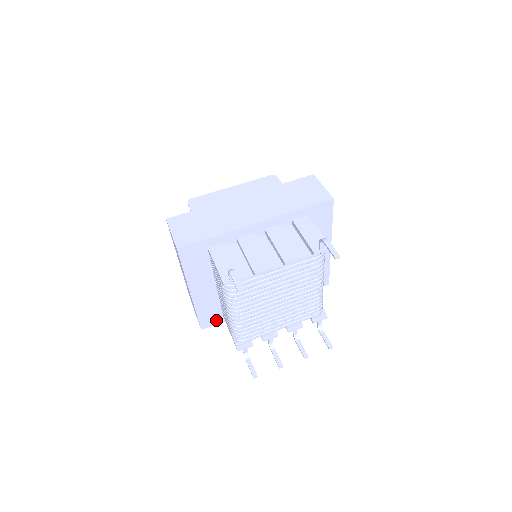
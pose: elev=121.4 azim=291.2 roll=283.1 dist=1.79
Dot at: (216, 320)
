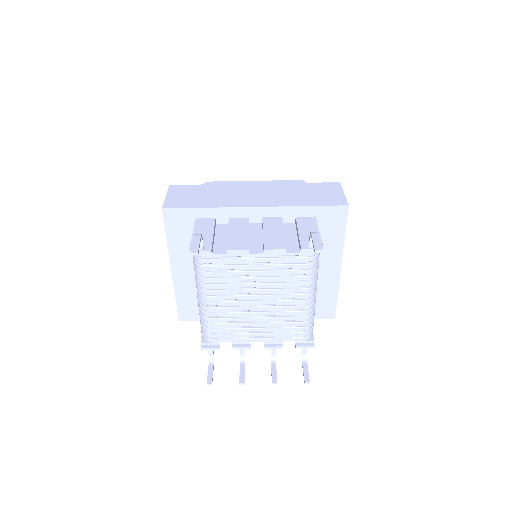
Dot at: (197, 315)
